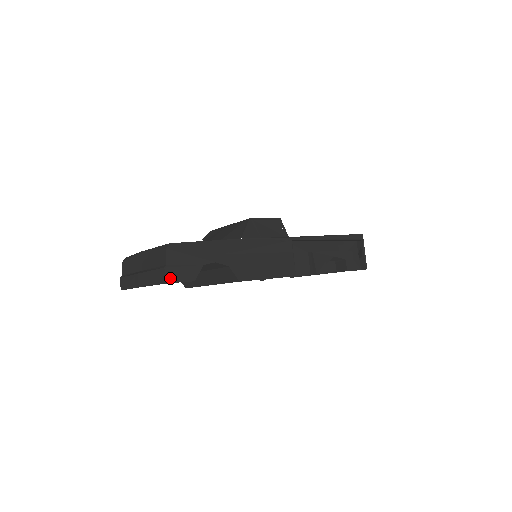
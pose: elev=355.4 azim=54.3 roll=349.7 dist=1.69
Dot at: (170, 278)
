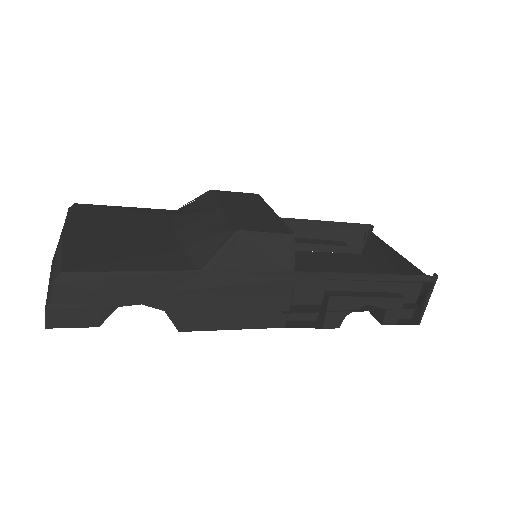
Dot at: (54, 322)
